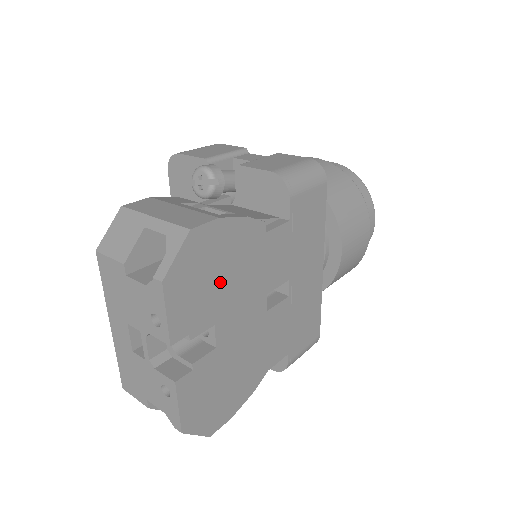
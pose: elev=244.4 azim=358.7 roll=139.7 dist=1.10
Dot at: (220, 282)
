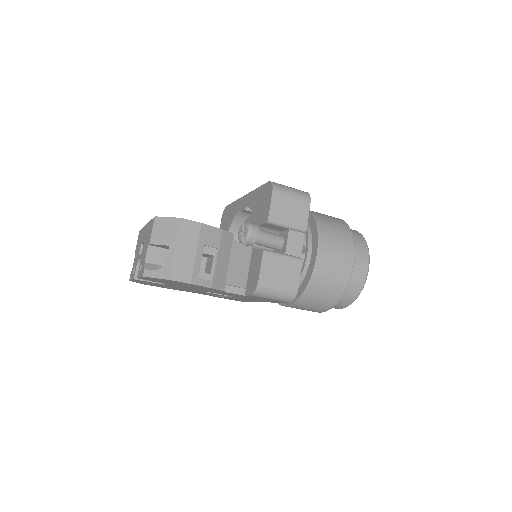
Dot at: (179, 284)
